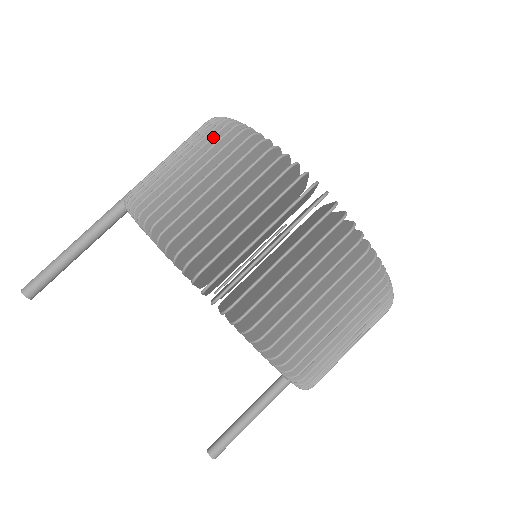
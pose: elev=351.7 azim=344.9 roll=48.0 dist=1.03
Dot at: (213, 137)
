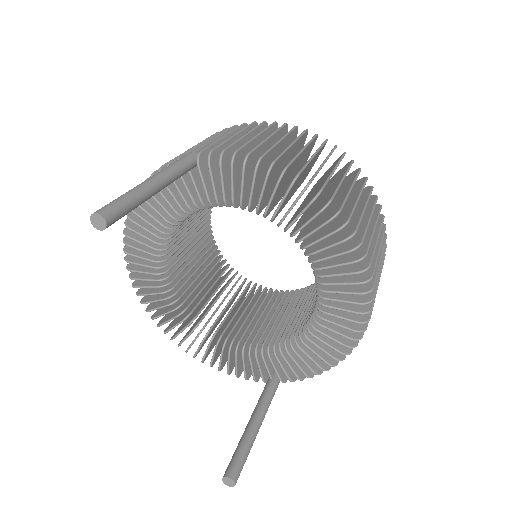
Dot at: (281, 128)
